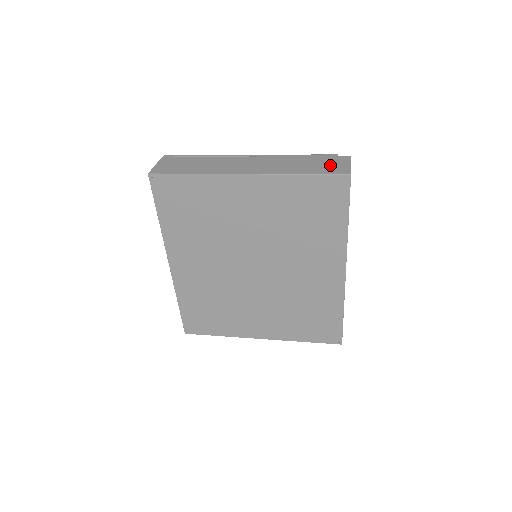
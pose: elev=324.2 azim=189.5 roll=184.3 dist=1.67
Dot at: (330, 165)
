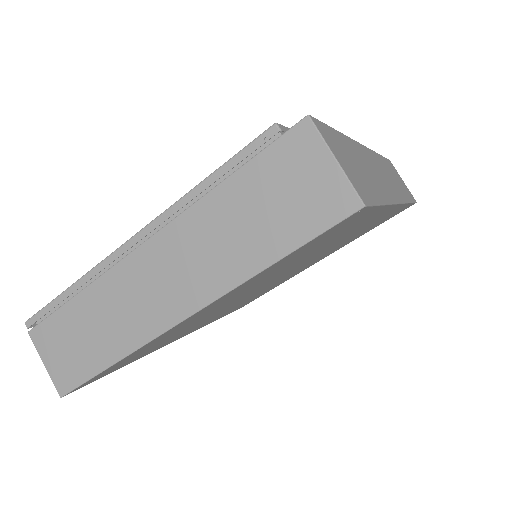
Dot at: (297, 192)
